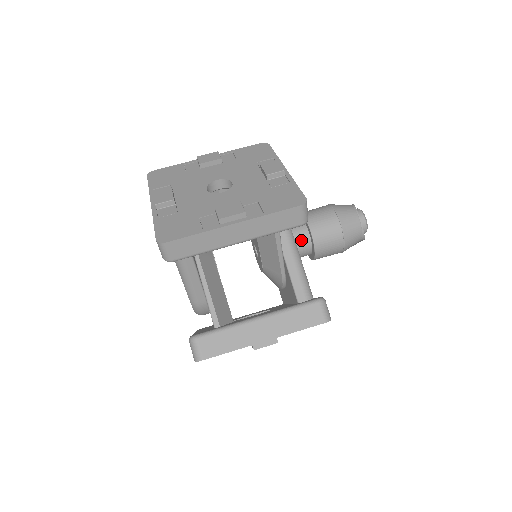
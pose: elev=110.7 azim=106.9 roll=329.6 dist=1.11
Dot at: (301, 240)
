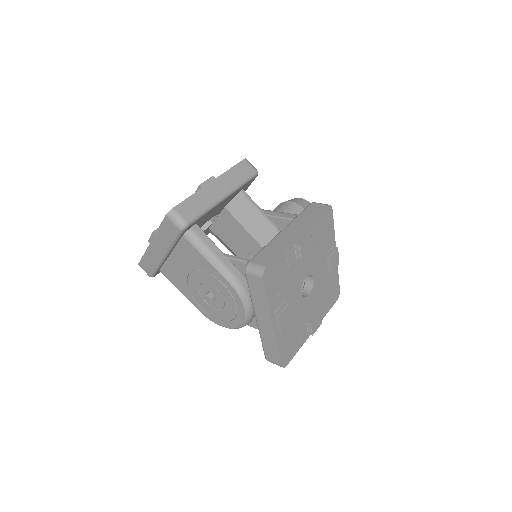
Dot at: occluded
